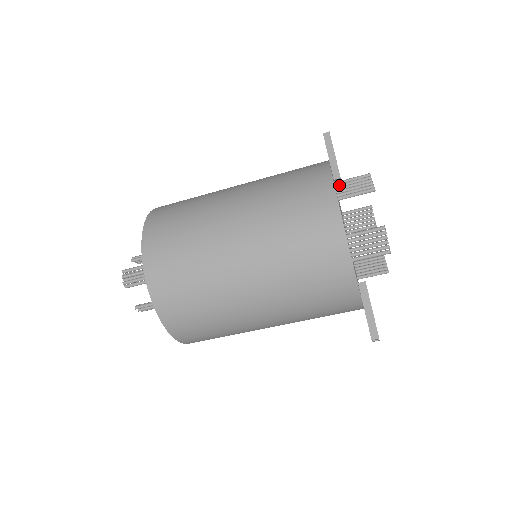
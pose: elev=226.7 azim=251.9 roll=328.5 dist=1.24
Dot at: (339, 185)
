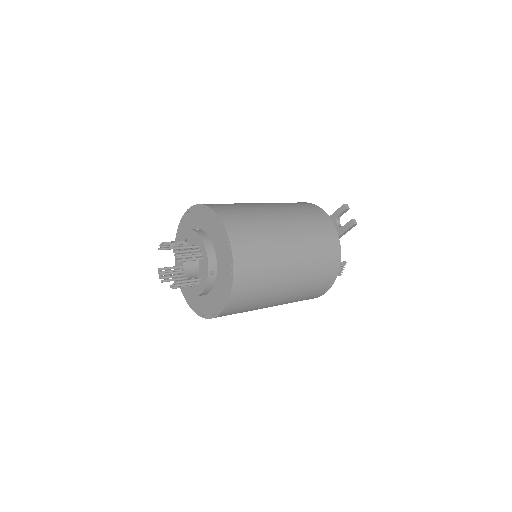
Dot at: occluded
